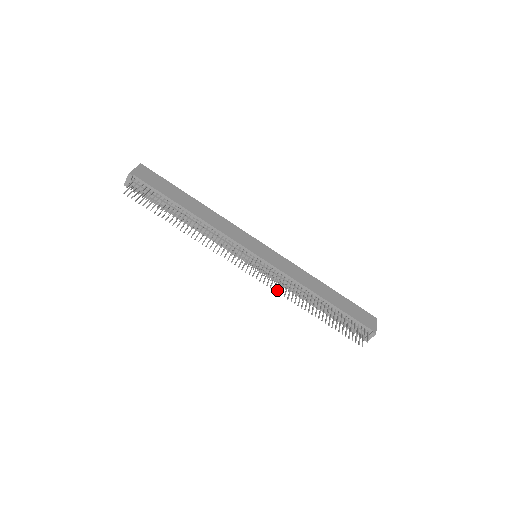
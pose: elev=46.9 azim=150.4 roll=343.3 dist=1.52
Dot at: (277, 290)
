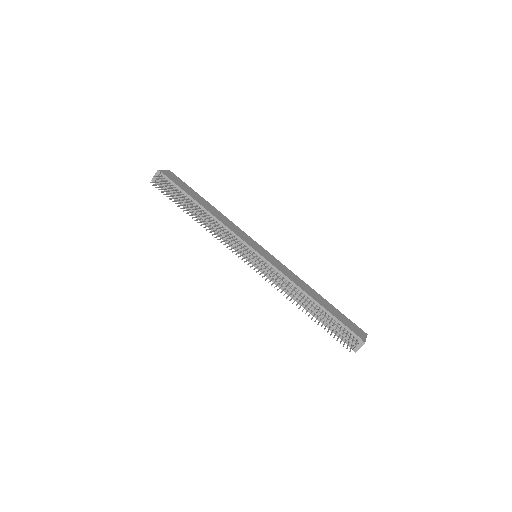
Dot at: (271, 284)
